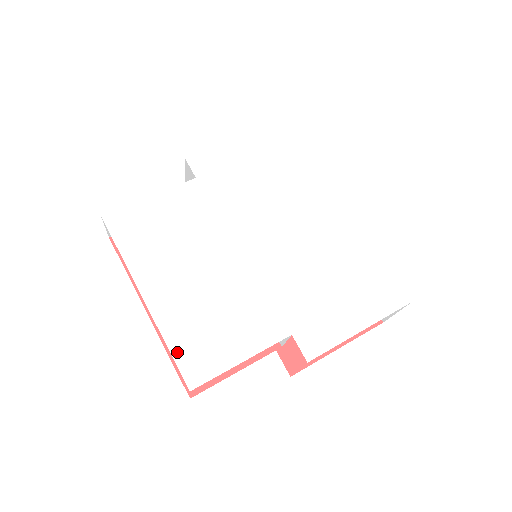
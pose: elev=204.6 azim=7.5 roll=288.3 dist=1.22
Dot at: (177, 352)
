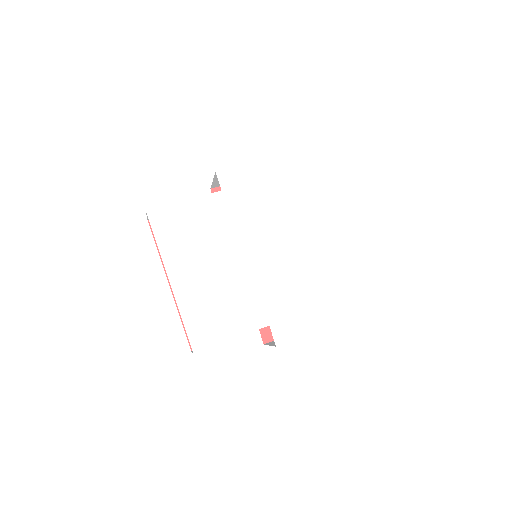
Dot at: (188, 325)
